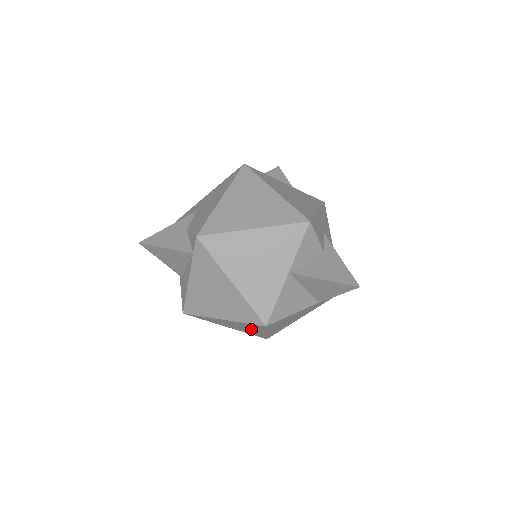
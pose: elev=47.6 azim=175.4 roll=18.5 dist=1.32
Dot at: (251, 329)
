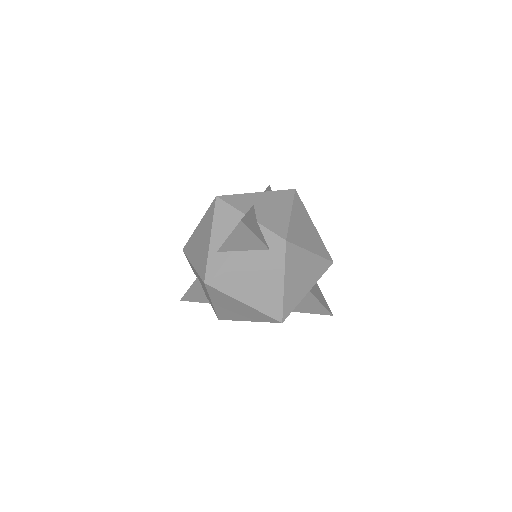
Dot at: (244, 315)
